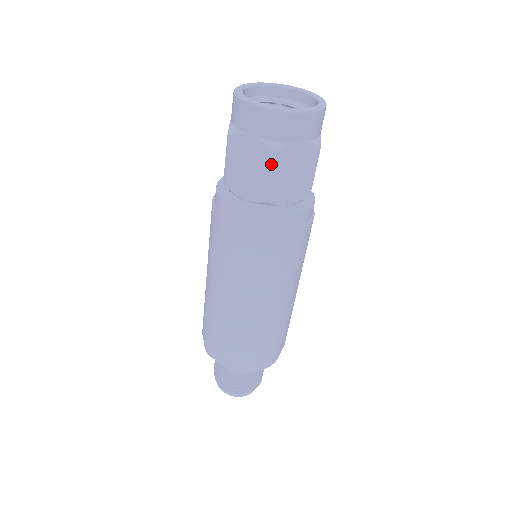
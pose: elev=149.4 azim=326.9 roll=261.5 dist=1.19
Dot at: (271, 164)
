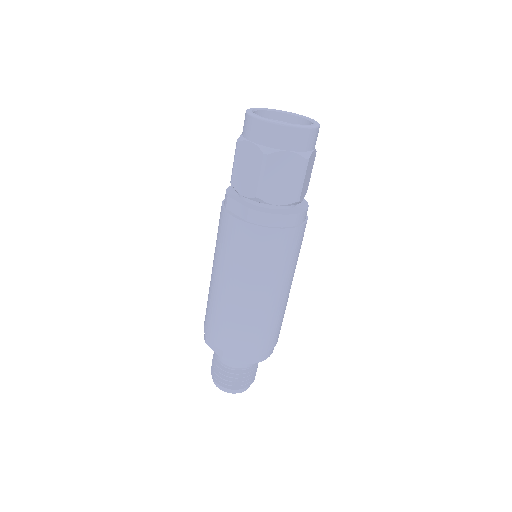
Dot at: (263, 165)
